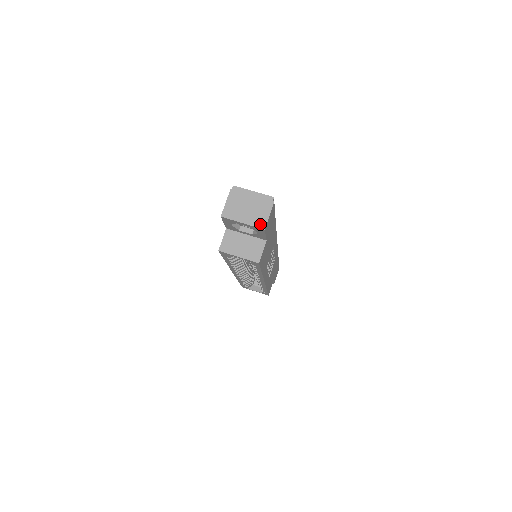
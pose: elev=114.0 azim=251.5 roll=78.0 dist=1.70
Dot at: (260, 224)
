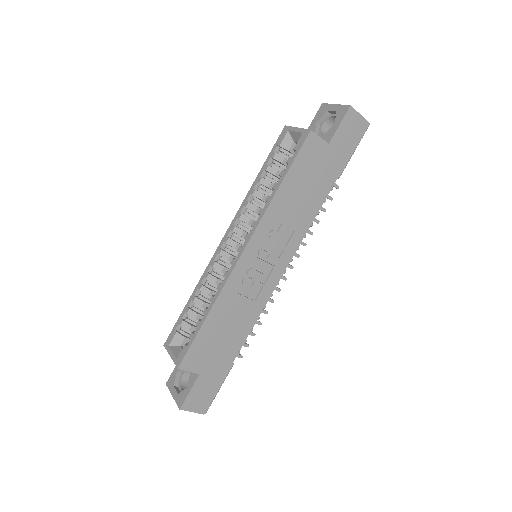
Dot at: occluded
